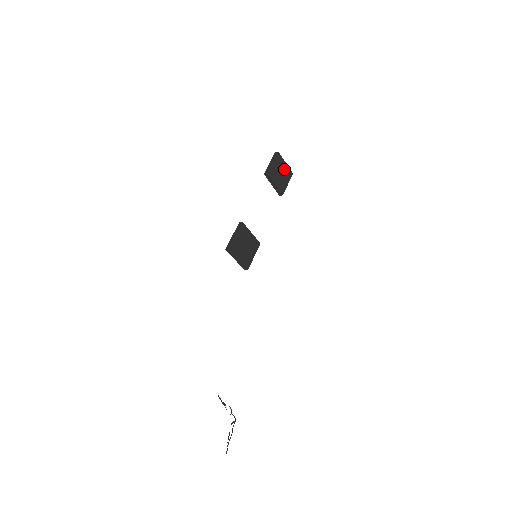
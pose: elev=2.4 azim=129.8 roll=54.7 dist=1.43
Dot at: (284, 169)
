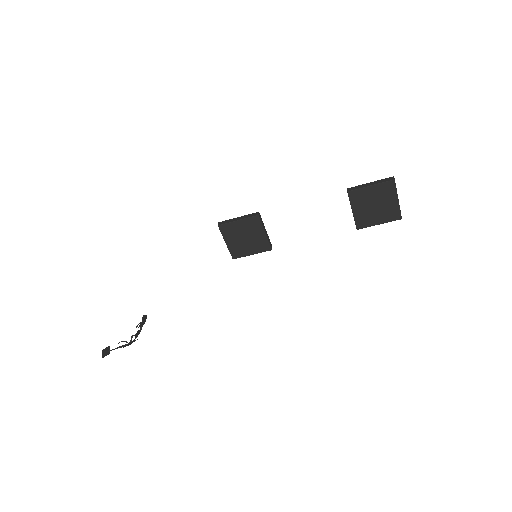
Dot at: (388, 204)
